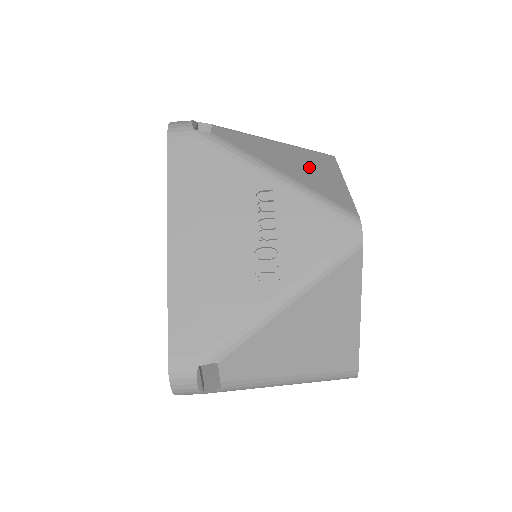
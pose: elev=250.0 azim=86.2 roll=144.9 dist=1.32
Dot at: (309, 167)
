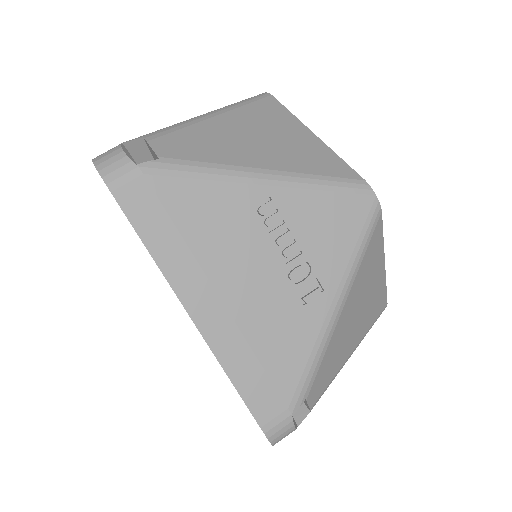
Dot at: (273, 135)
